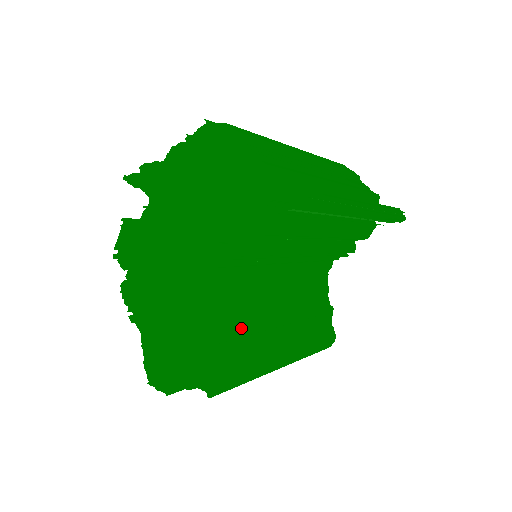
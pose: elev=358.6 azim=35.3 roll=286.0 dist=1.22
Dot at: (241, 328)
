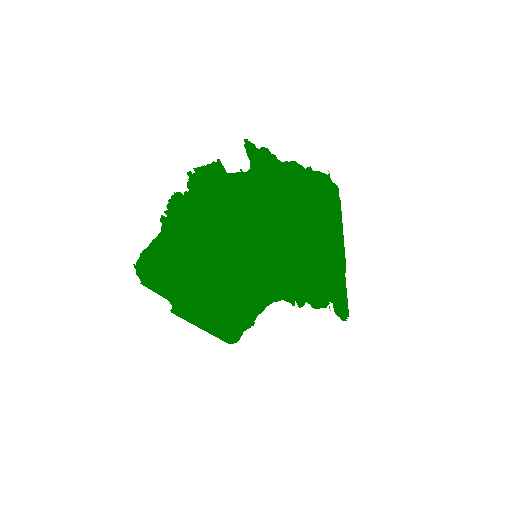
Dot at: (220, 291)
